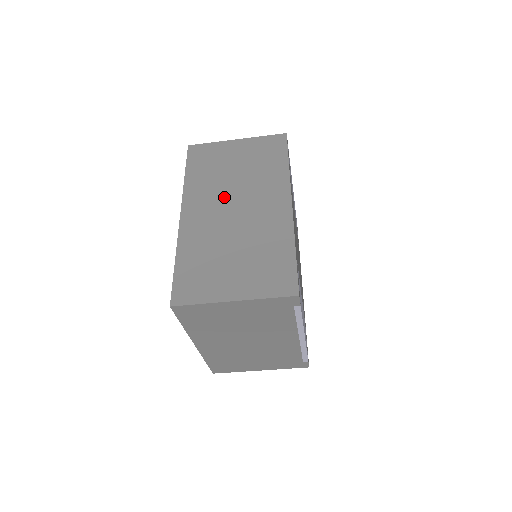
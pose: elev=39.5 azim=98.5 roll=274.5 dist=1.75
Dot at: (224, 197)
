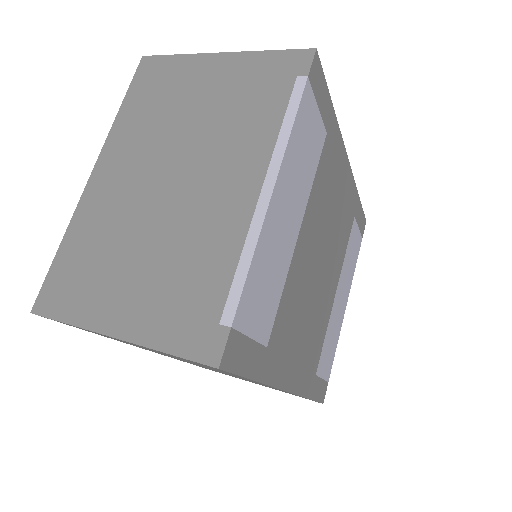
Dot at: occluded
